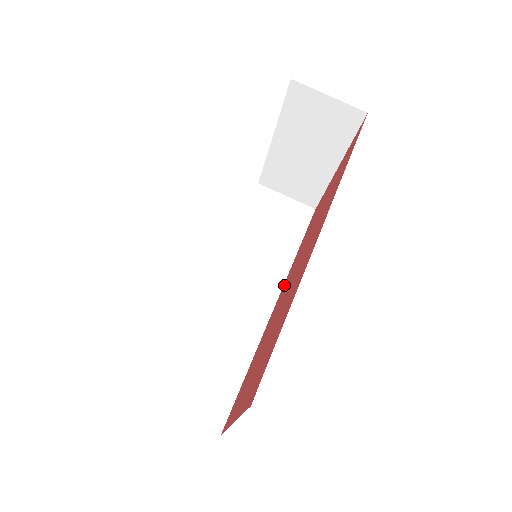
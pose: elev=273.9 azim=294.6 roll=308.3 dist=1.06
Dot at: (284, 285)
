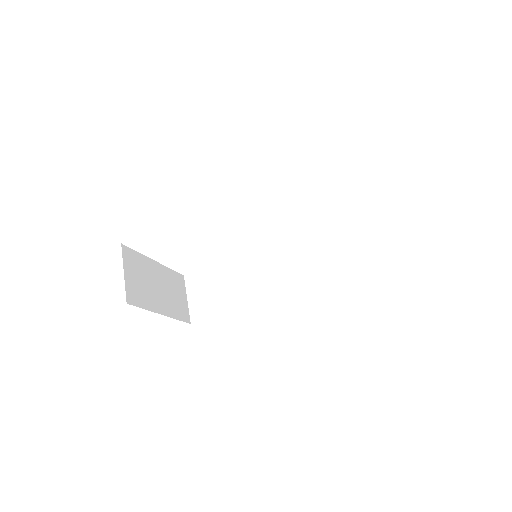
Dot at: occluded
